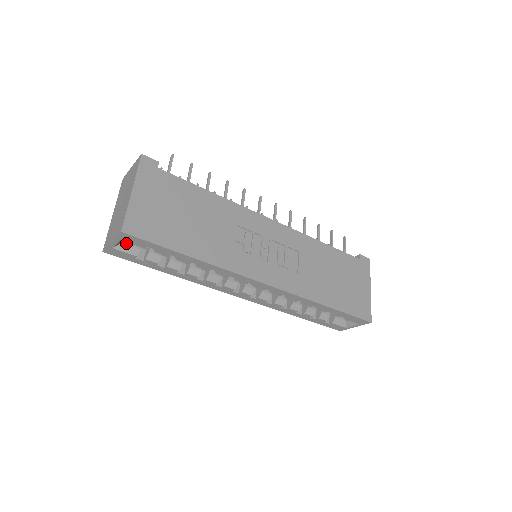
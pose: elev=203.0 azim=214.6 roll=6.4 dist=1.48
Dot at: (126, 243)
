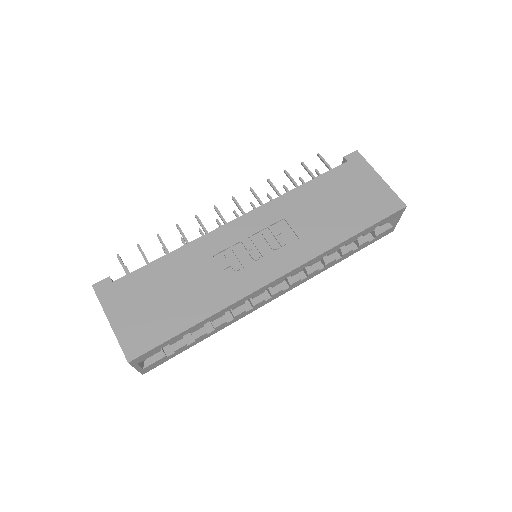
Dot at: occluded
